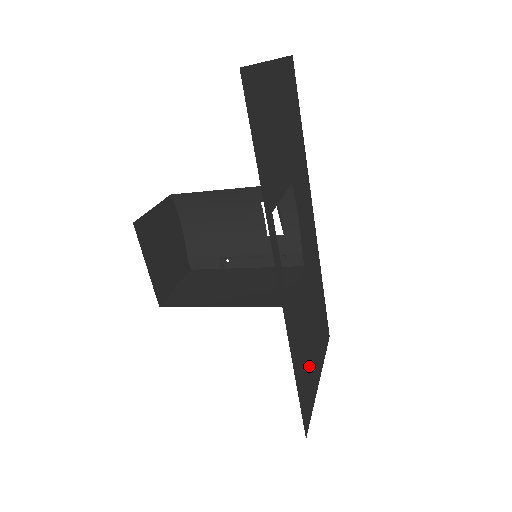
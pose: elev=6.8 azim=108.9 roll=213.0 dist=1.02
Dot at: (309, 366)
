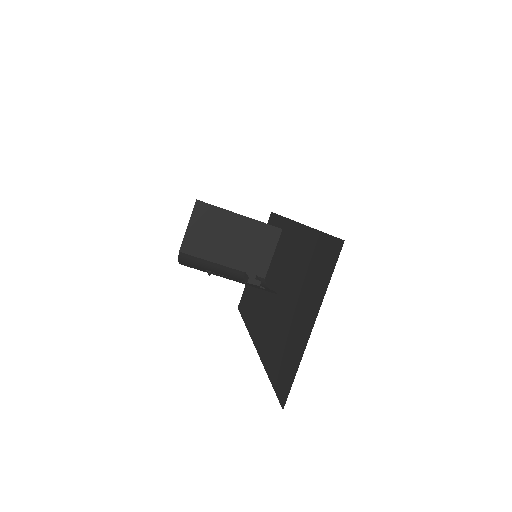
Dot at: (310, 282)
